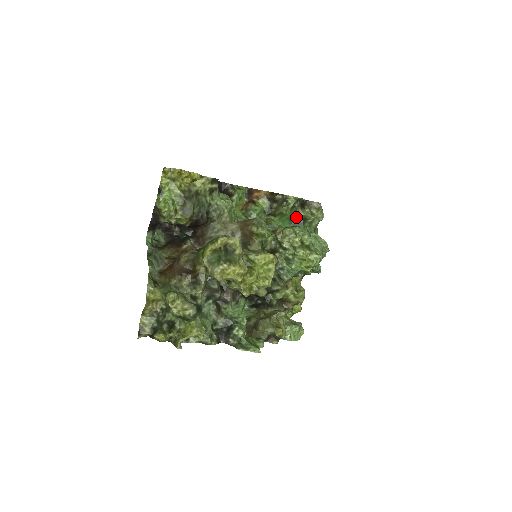
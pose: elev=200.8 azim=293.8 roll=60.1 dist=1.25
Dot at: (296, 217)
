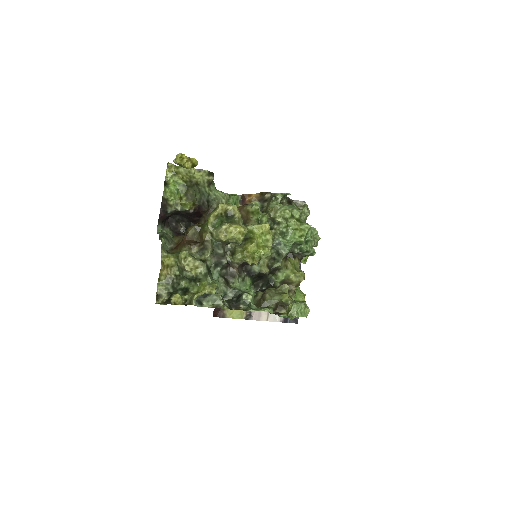
Dot at: occluded
